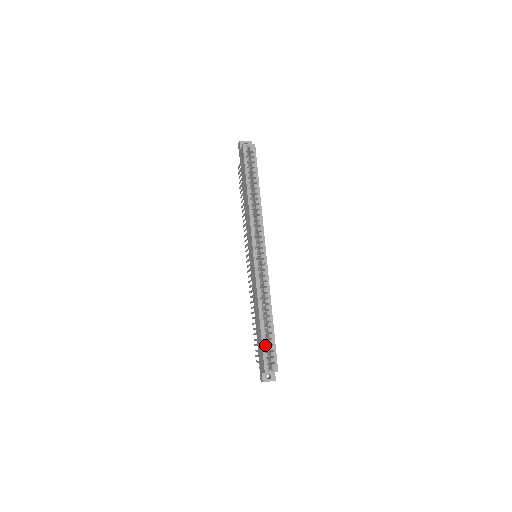
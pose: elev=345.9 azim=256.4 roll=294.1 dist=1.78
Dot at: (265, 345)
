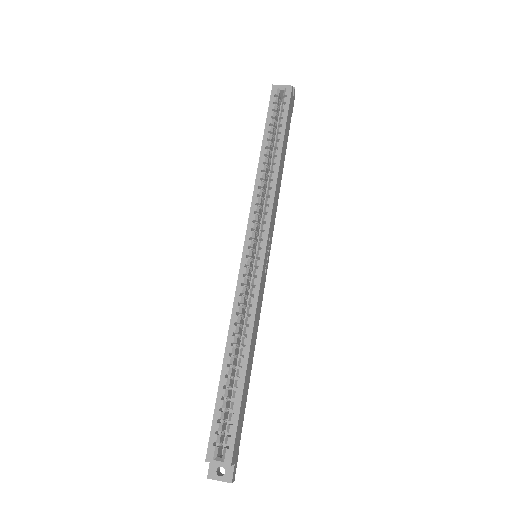
Dot at: (222, 408)
